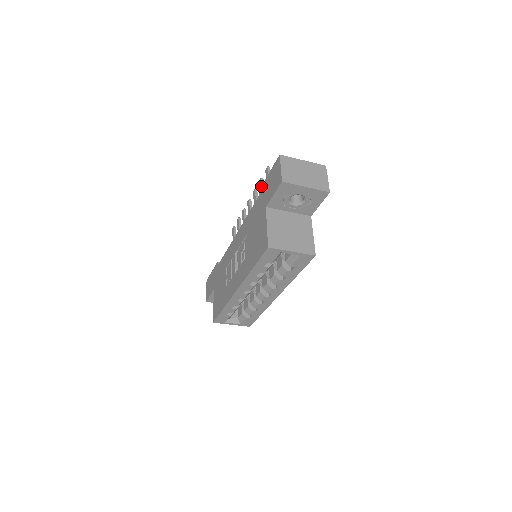
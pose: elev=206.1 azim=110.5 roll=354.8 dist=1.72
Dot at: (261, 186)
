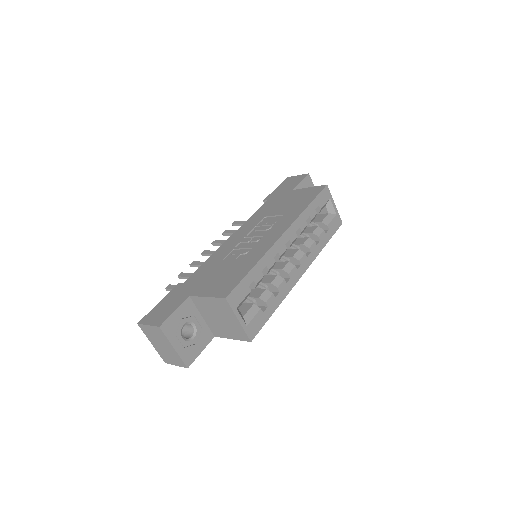
Dot at: (267, 197)
